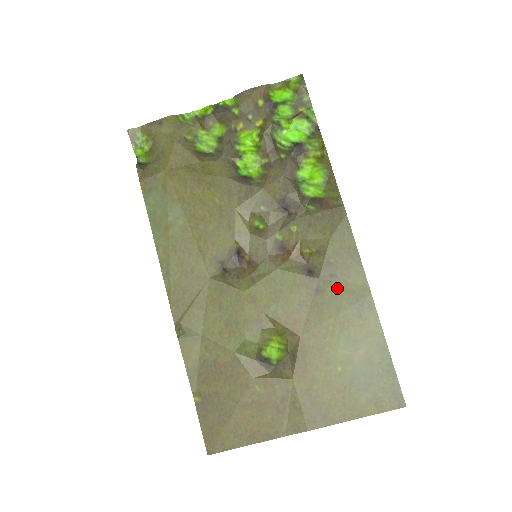
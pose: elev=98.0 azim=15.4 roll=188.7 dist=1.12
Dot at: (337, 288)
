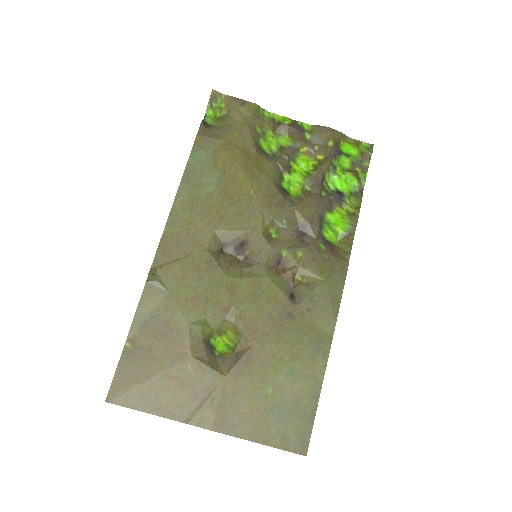
Dot at: (307, 323)
